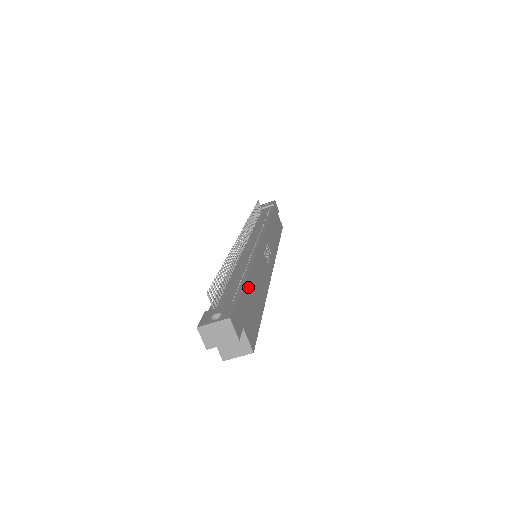
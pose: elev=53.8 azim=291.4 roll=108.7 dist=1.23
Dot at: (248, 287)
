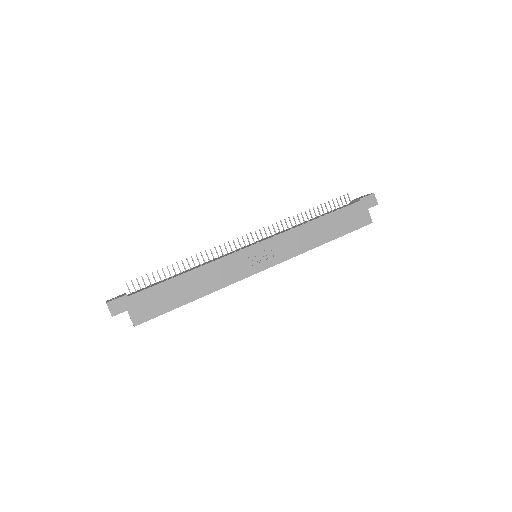
Dot at: (166, 285)
